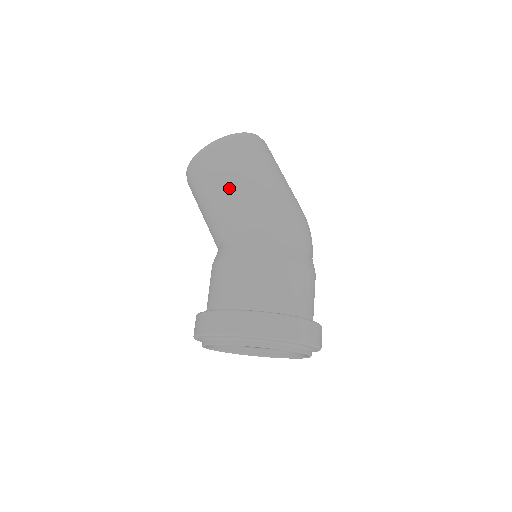
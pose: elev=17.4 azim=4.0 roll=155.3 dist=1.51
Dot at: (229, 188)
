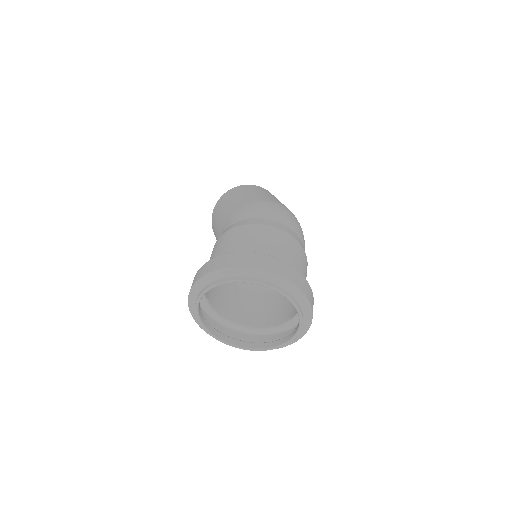
Dot at: (219, 217)
